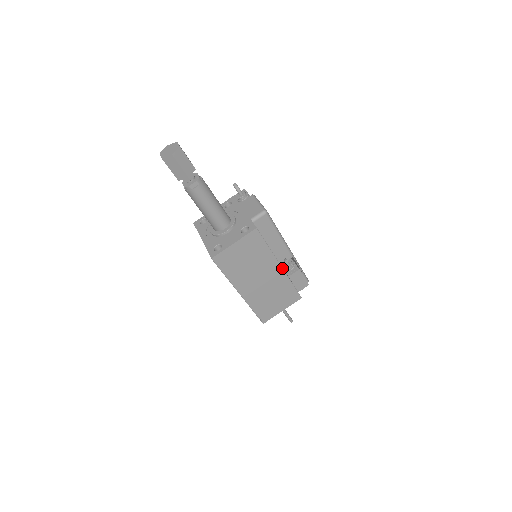
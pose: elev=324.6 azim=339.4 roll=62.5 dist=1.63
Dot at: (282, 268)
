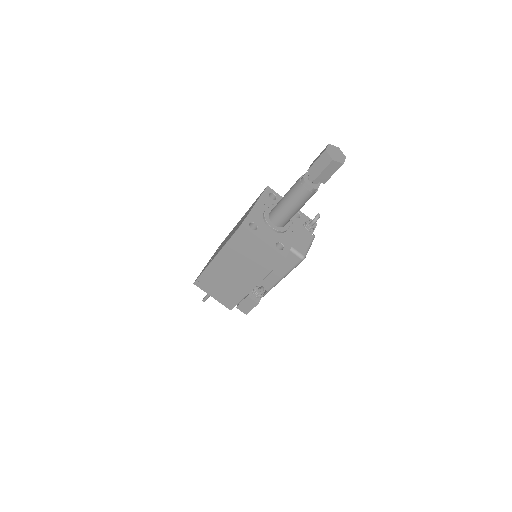
Dot at: occluded
